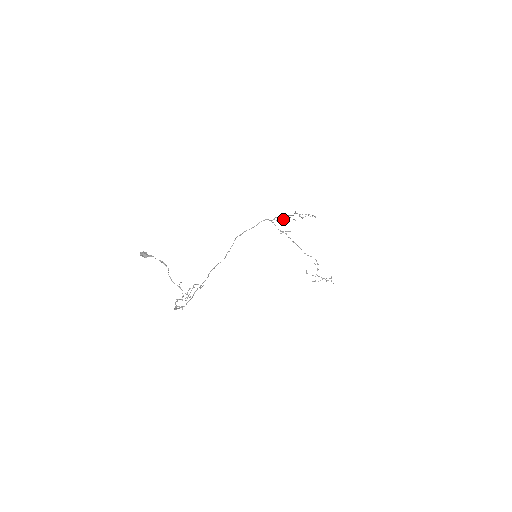
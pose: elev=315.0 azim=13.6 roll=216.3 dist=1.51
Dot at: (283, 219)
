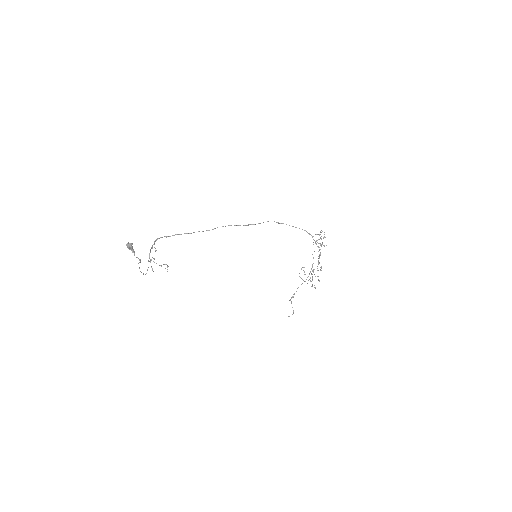
Dot at: occluded
